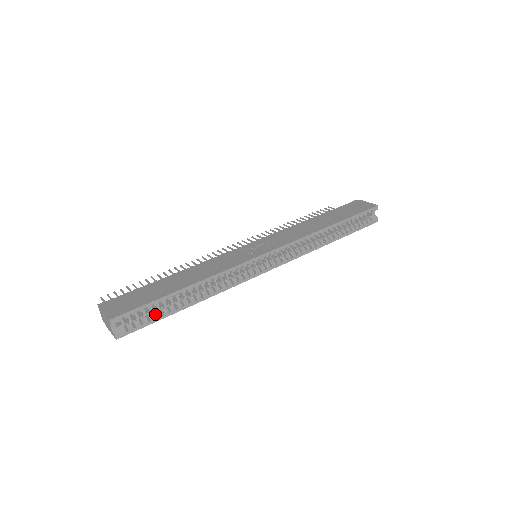
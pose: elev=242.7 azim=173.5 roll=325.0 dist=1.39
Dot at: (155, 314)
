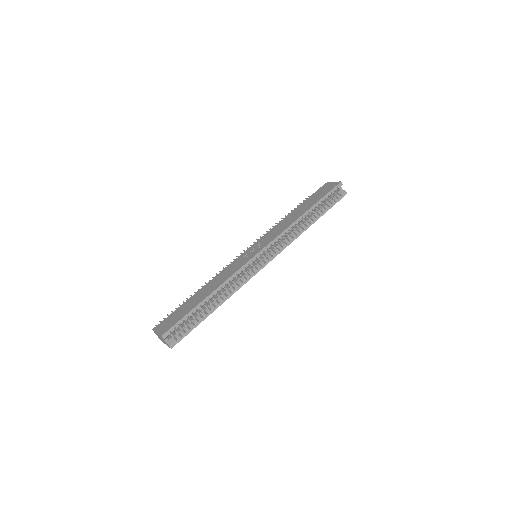
Dot at: (193, 323)
